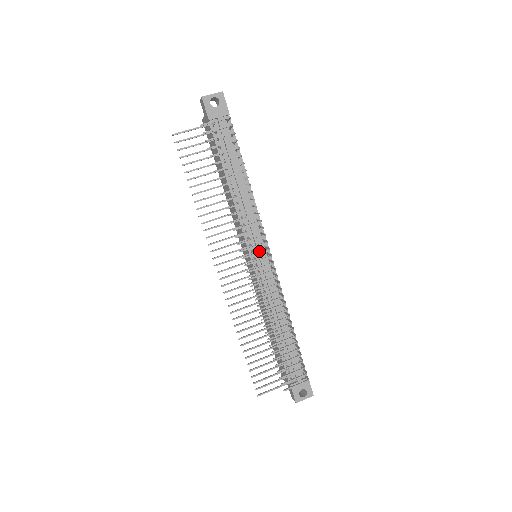
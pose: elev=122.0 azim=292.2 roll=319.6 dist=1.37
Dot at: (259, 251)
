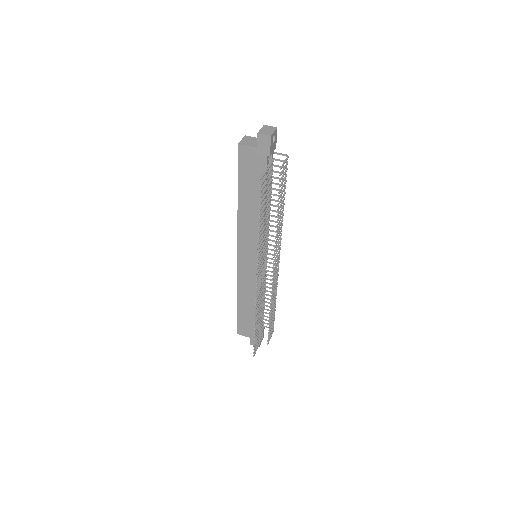
Dot at: occluded
